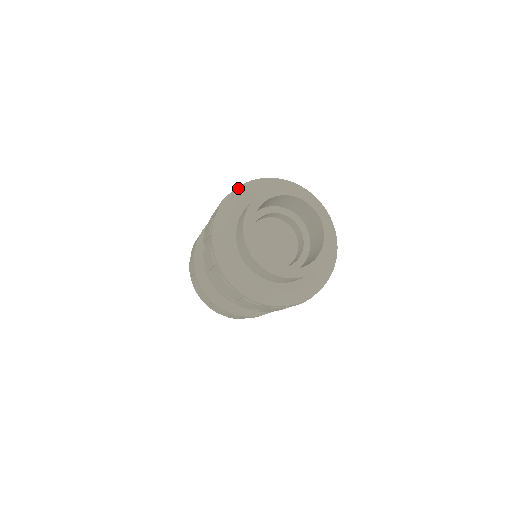
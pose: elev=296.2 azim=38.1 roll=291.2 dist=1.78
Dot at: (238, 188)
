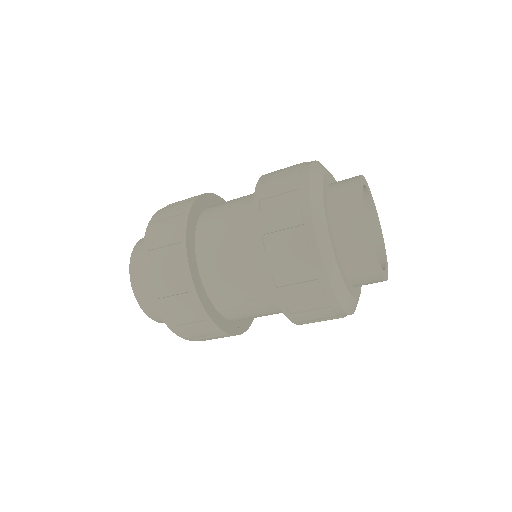
Dot at: (312, 167)
